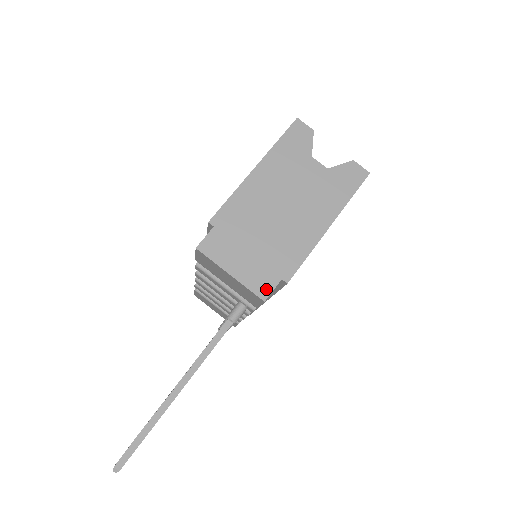
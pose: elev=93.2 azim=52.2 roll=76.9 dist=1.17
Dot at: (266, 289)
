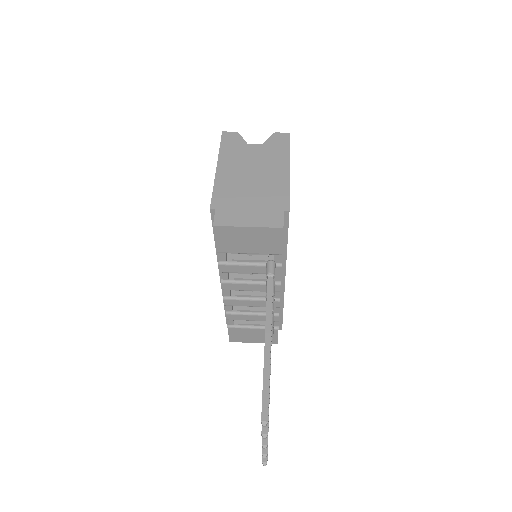
Dot at: (278, 221)
